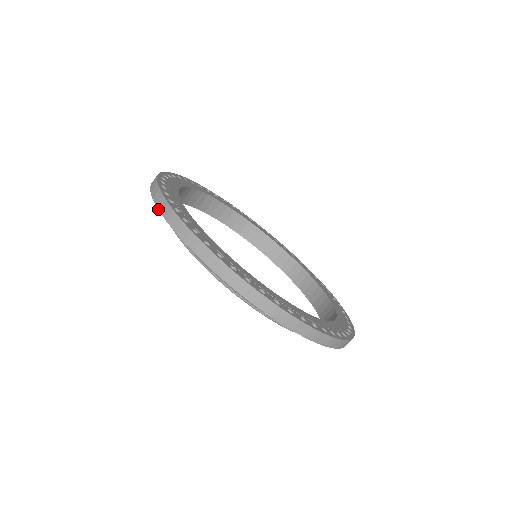
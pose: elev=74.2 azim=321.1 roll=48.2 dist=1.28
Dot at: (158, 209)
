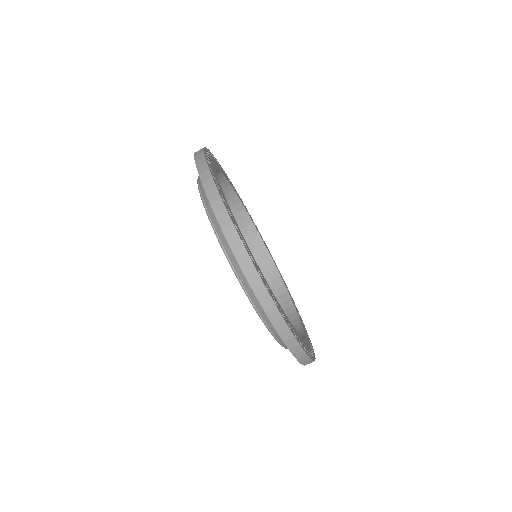
Dot at: (200, 179)
